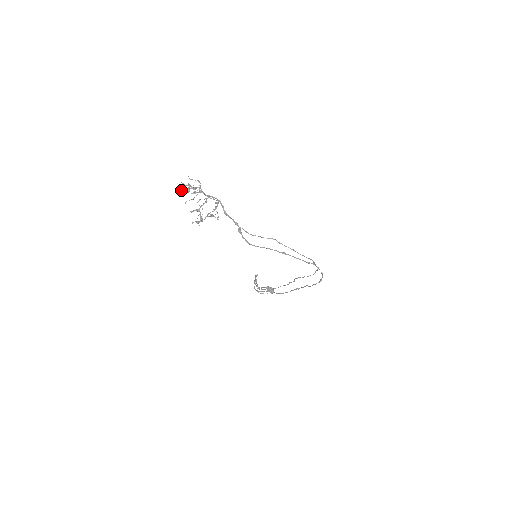
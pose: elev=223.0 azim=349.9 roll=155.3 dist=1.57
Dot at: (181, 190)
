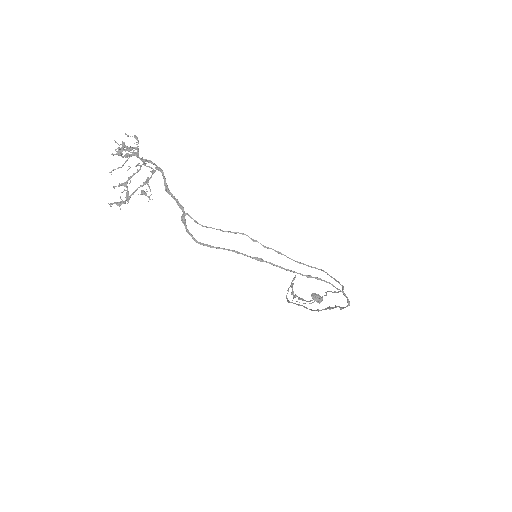
Dot at: (112, 153)
